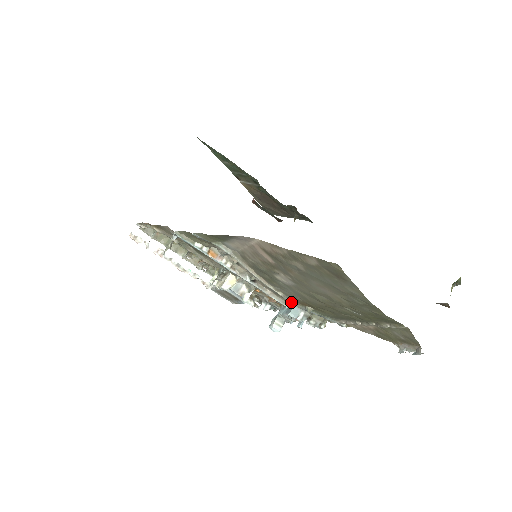
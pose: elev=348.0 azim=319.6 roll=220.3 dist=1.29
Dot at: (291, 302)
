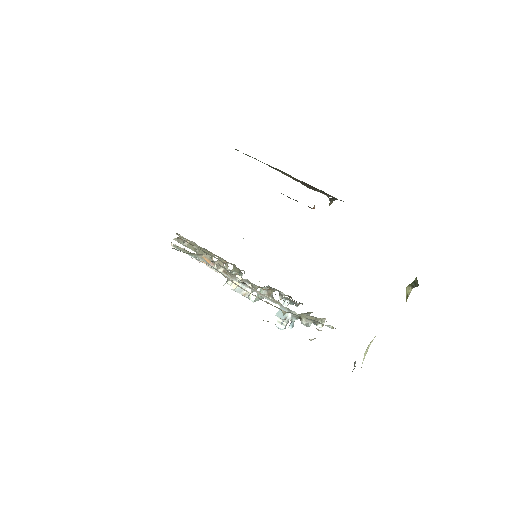
Dot at: (270, 304)
